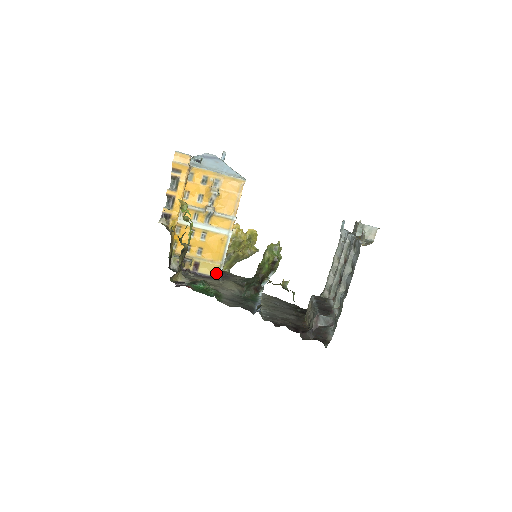
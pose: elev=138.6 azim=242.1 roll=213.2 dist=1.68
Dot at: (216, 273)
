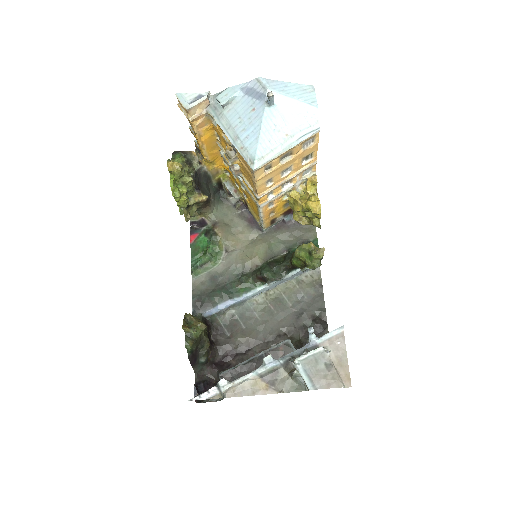
Dot at: (260, 224)
